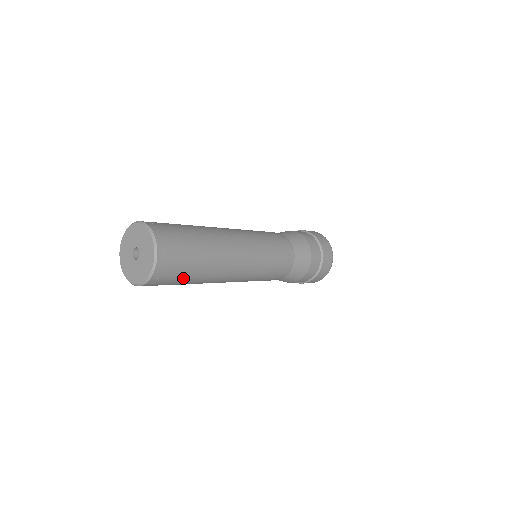
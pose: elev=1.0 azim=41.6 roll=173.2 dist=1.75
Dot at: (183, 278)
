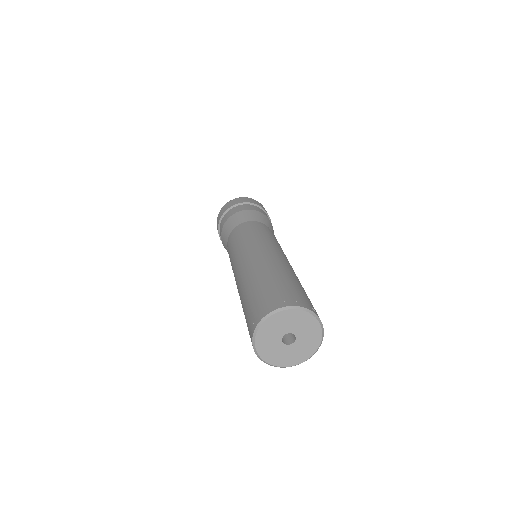
Dot at: occluded
